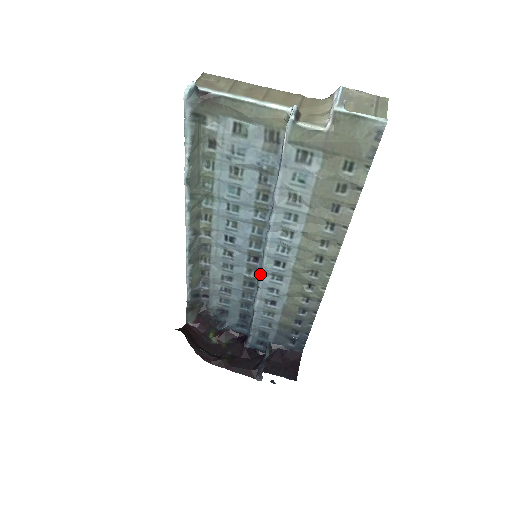
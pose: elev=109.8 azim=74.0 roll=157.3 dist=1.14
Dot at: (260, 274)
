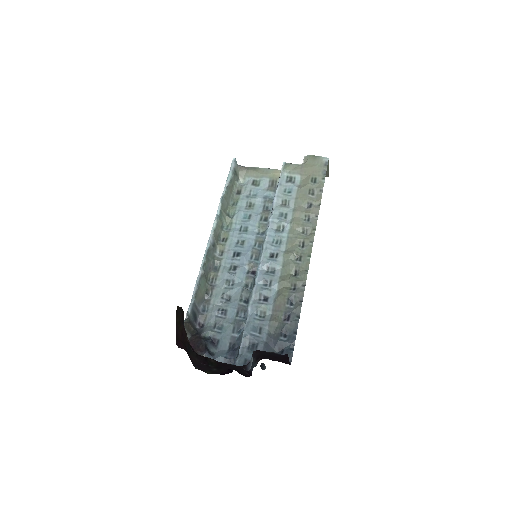
Dot at: (258, 268)
